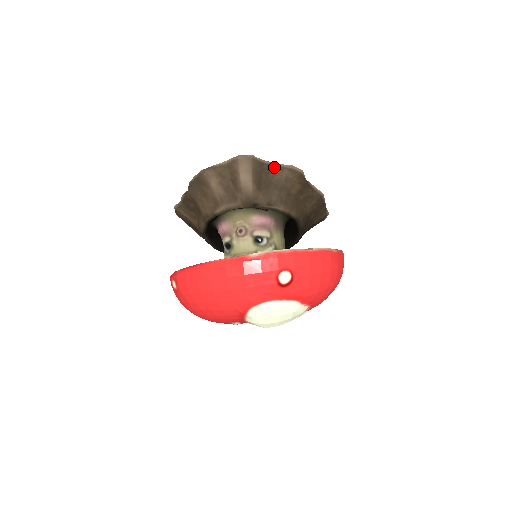
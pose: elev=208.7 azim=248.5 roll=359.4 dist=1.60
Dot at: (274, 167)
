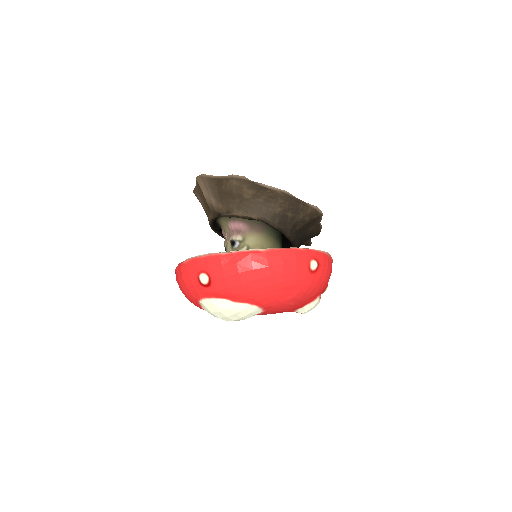
Dot at: (222, 179)
